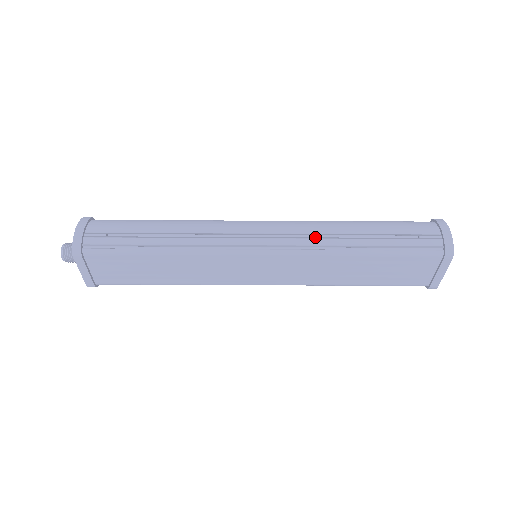
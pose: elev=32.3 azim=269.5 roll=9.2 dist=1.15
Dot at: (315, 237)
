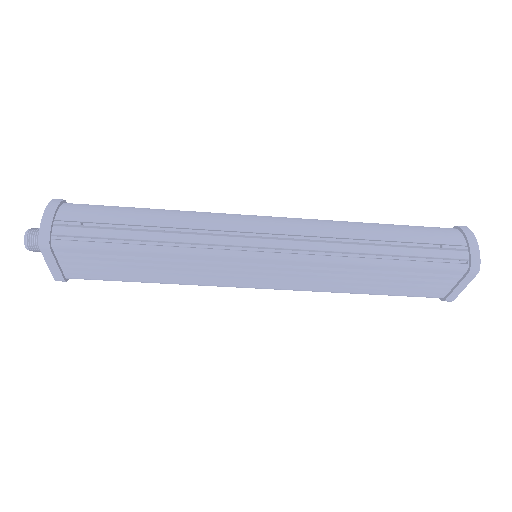
Dot at: (326, 240)
